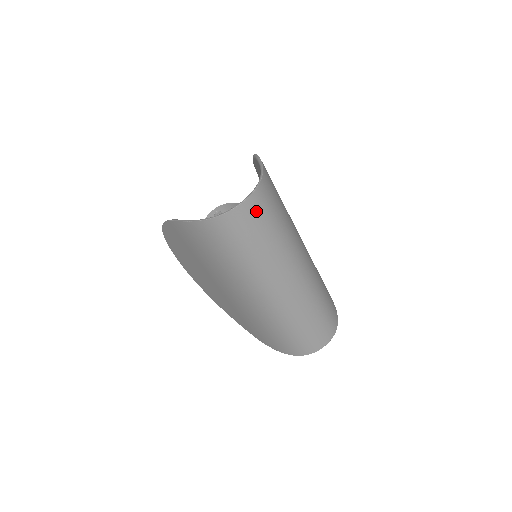
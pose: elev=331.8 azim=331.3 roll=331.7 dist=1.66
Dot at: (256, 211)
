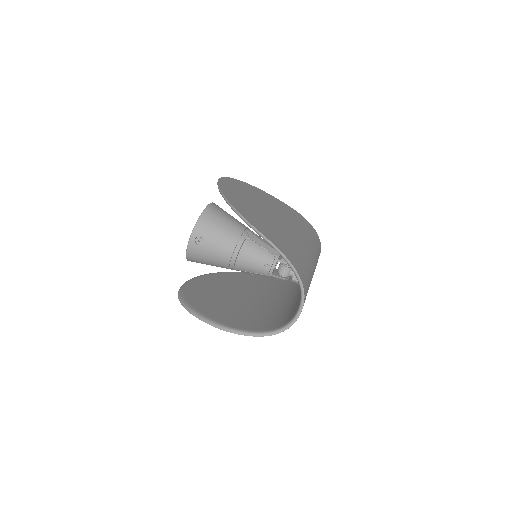
Dot at: occluded
